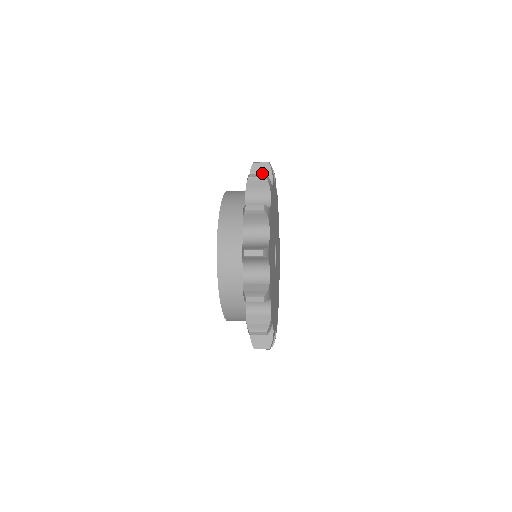
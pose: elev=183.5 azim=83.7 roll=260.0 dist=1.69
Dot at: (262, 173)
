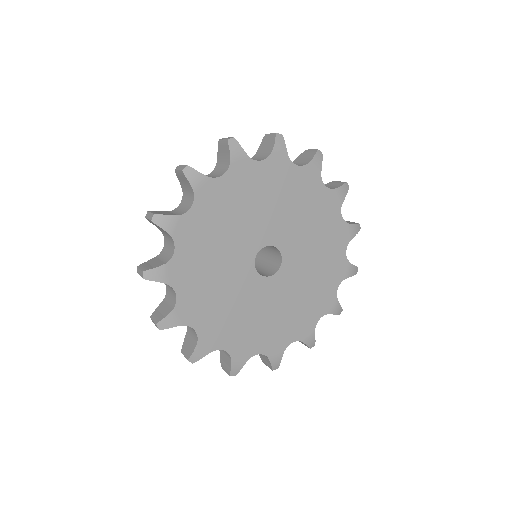
Dot at: (305, 159)
